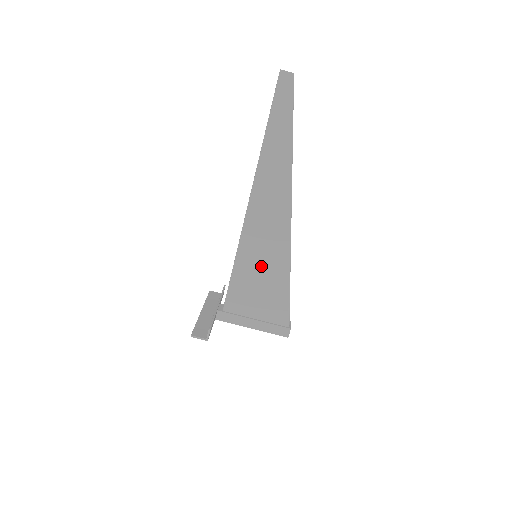
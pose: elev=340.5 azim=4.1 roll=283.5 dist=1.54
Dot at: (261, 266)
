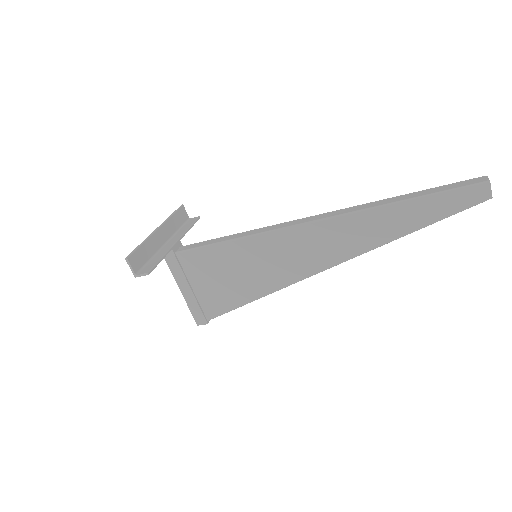
Dot at: (249, 267)
